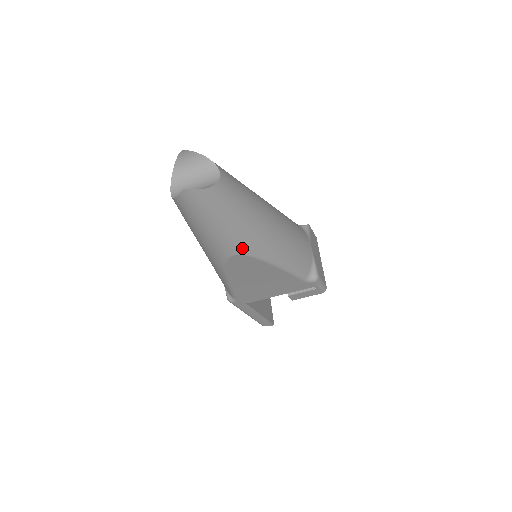
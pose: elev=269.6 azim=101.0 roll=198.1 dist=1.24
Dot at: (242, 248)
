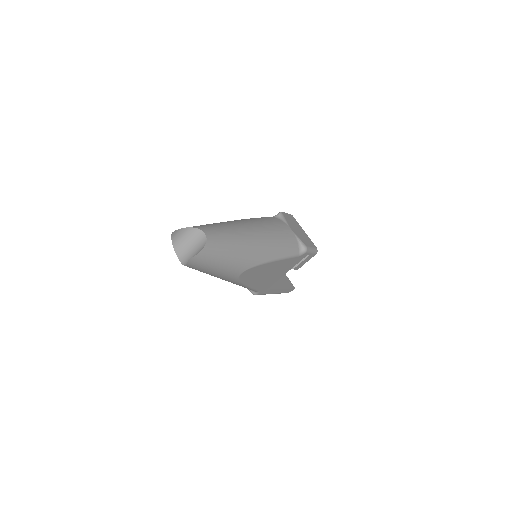
Dot at: (244, 266)
